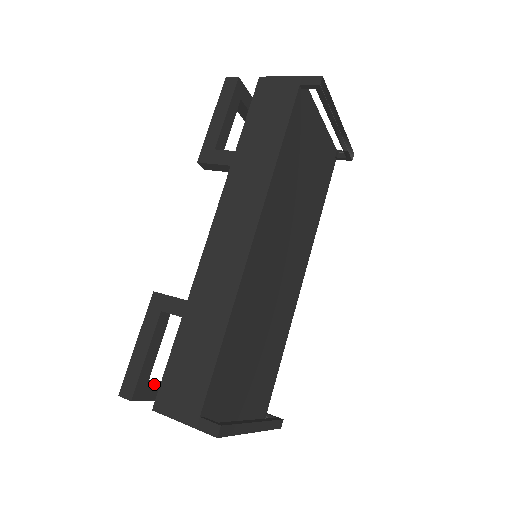
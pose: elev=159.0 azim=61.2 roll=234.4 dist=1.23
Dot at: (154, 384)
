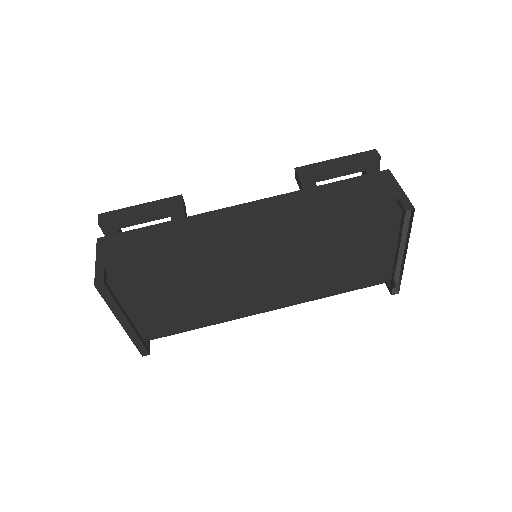
Dot at: occluded
